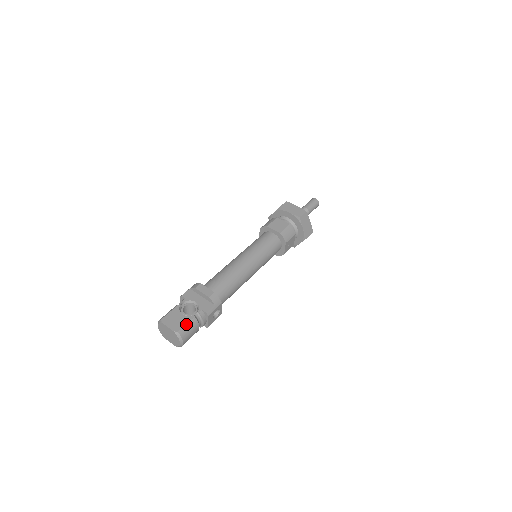
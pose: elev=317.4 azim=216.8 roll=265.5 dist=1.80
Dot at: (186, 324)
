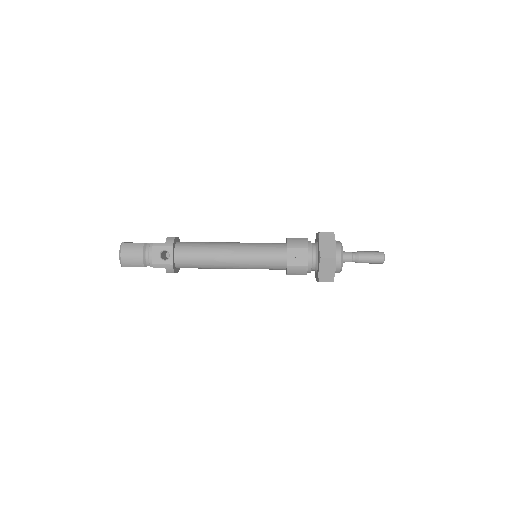
Dot at: (133, 243)
